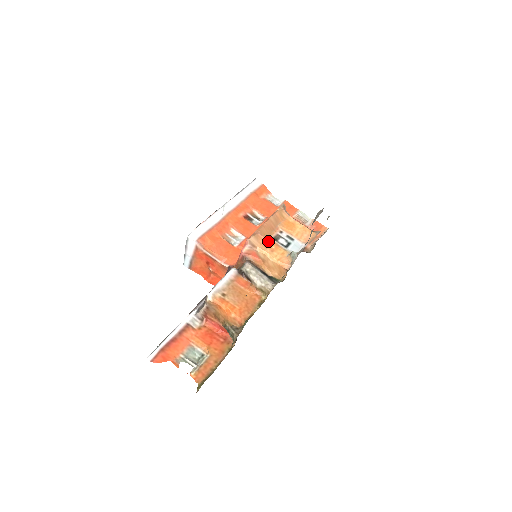
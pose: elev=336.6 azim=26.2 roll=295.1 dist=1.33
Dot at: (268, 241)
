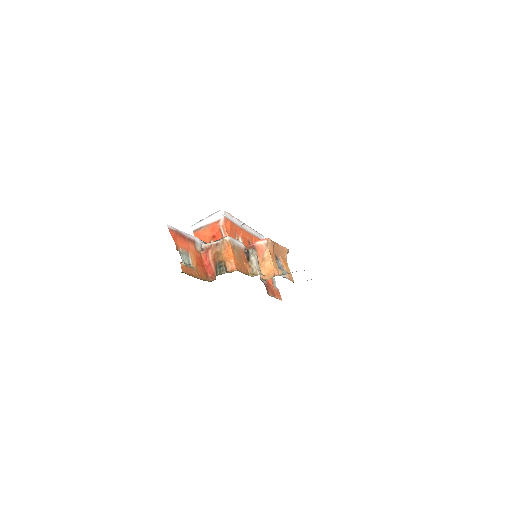
Dot at: (273, 253)
